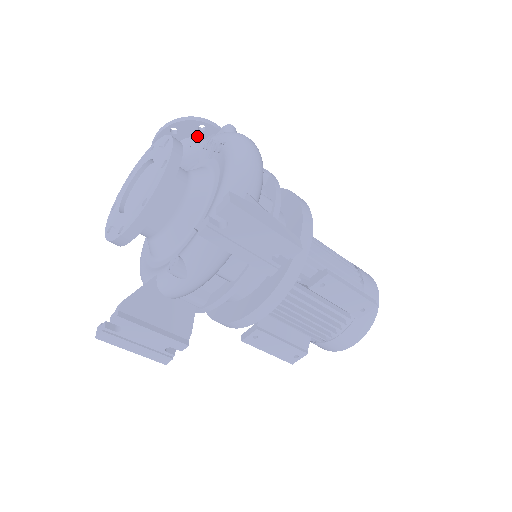
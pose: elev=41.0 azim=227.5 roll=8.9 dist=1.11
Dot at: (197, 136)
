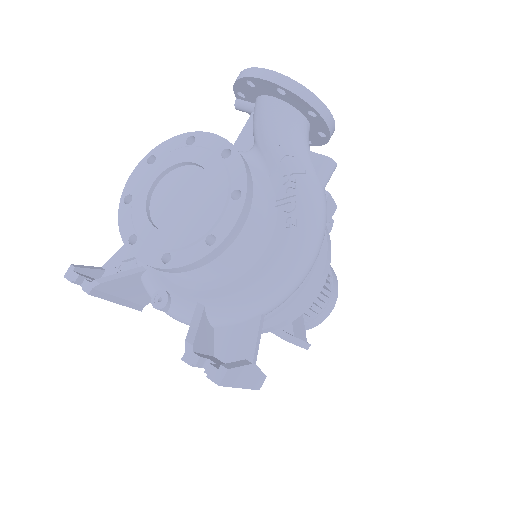
Dot at: (302, 112)
